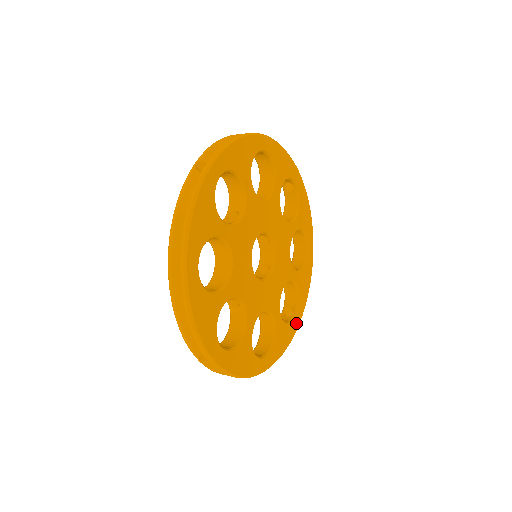
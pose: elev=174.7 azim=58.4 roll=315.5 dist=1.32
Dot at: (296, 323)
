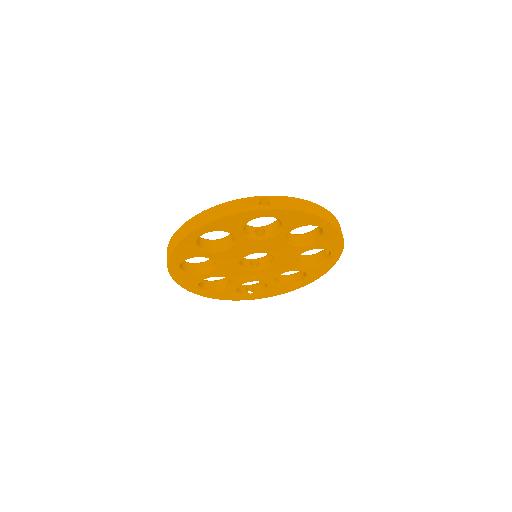
Dot at: (333, 259)
